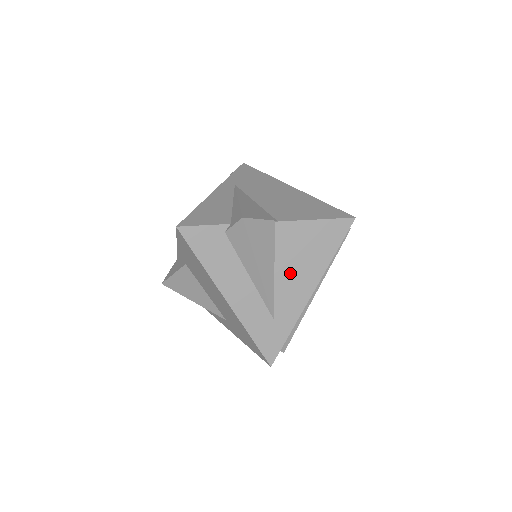
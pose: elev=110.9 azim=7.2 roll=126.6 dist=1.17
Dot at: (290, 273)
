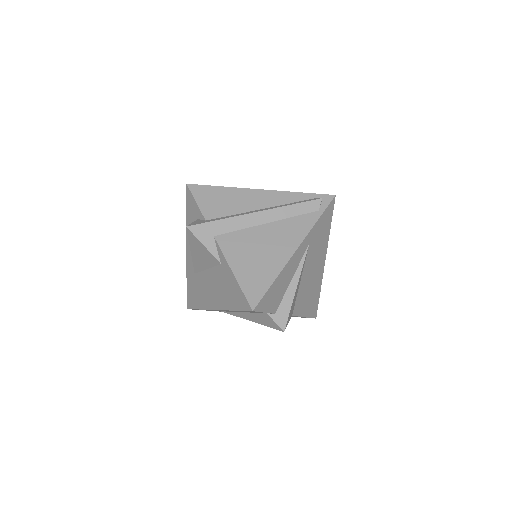
Dot at: occluded
